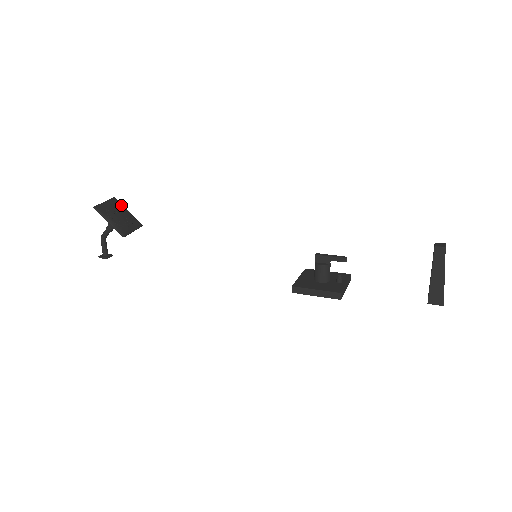
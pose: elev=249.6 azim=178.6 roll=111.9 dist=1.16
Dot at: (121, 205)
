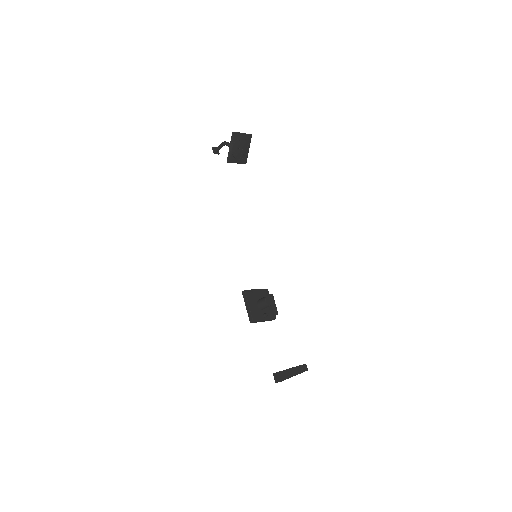
Dot at: (249, 143)
